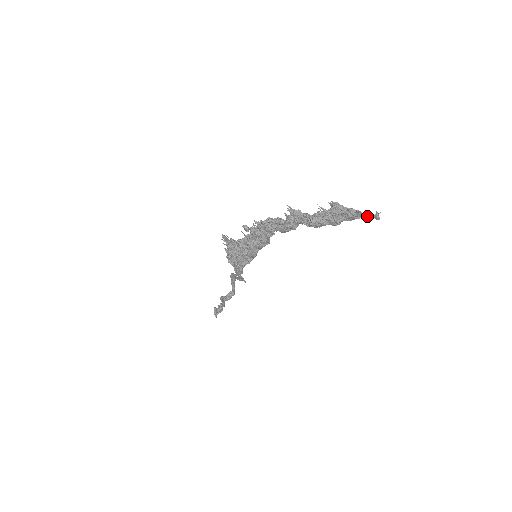
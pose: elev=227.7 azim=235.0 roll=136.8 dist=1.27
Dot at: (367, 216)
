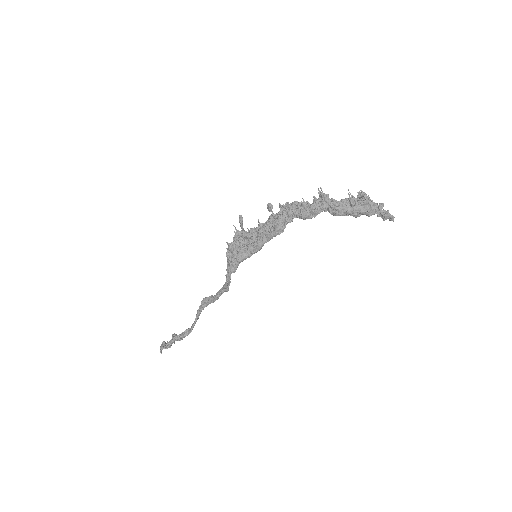
Dot at: (385, 213)
